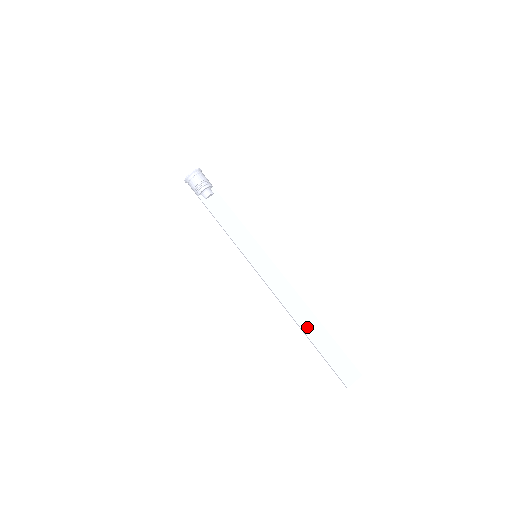
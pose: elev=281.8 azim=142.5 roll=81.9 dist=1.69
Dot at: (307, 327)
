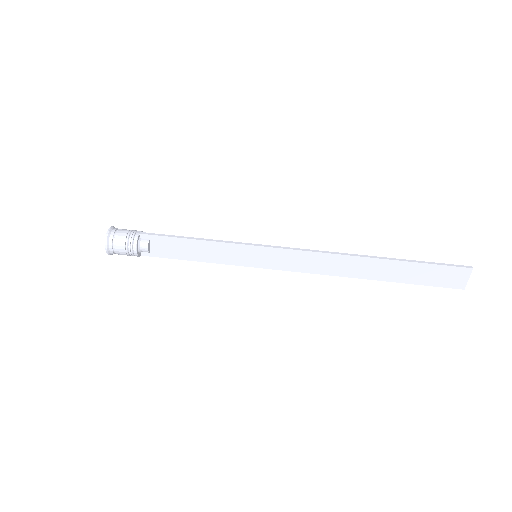
Dot at: (373, 274)
